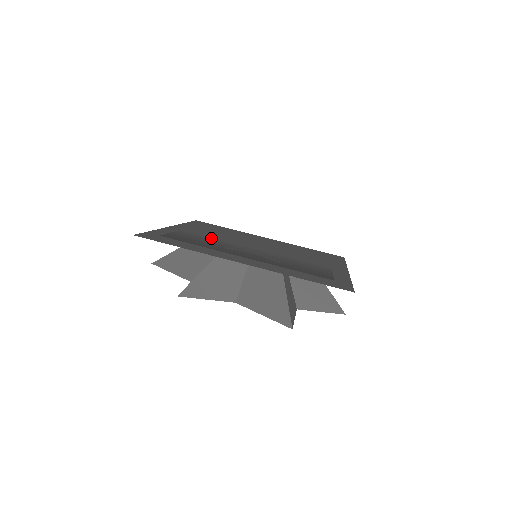
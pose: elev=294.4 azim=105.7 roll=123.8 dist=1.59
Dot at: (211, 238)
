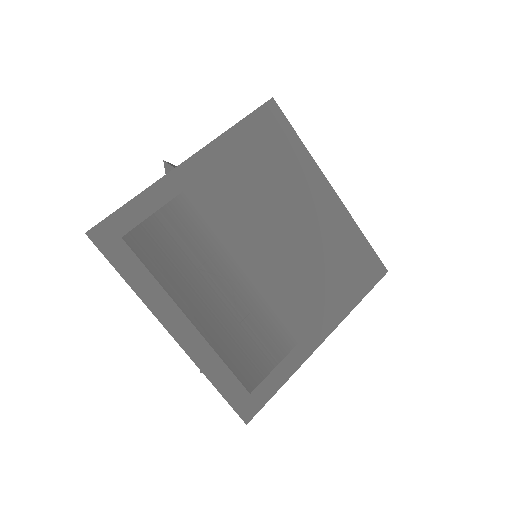
Dot at: (206, 229)
